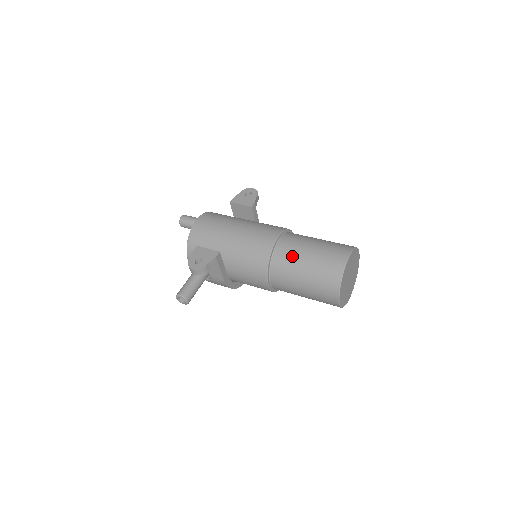
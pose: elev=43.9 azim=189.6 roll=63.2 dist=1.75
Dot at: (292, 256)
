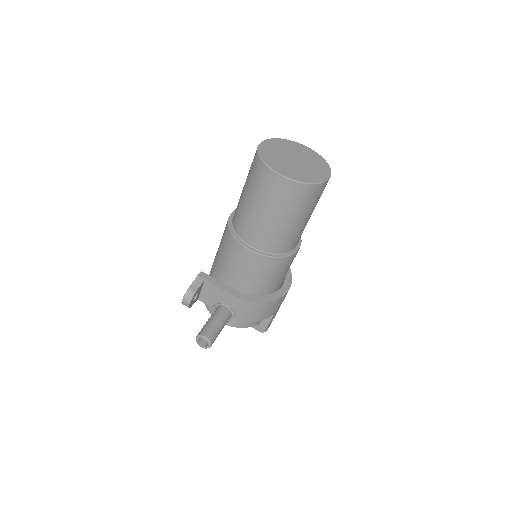
Dot at: (238, 204)
